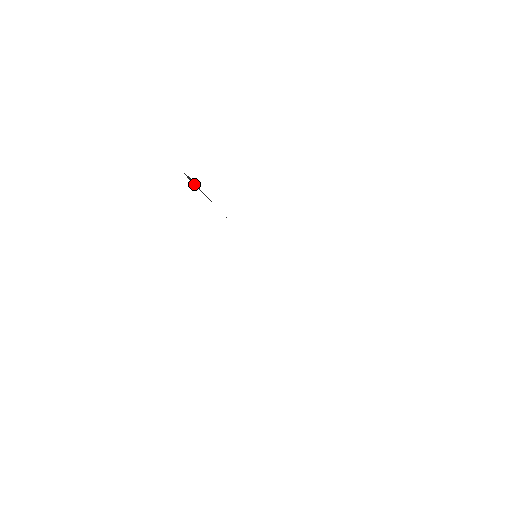
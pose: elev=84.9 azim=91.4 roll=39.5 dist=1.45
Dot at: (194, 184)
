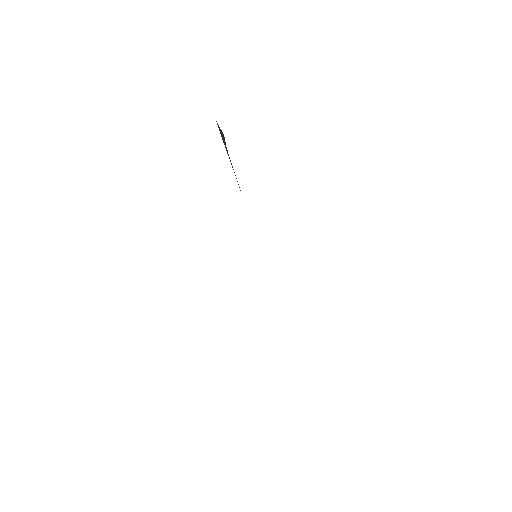
Dot at: occluded
